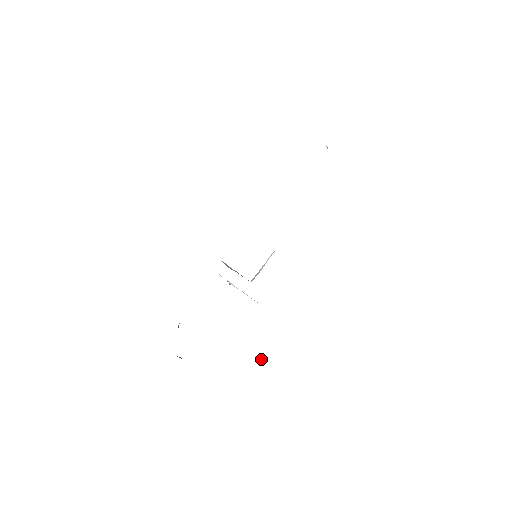
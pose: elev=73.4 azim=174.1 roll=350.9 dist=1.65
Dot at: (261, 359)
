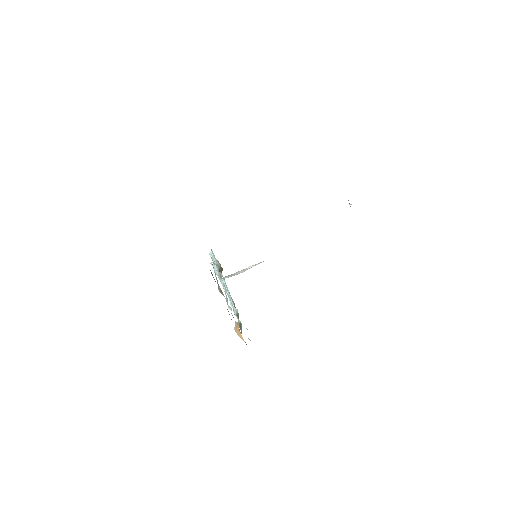
Dot at: occluded
